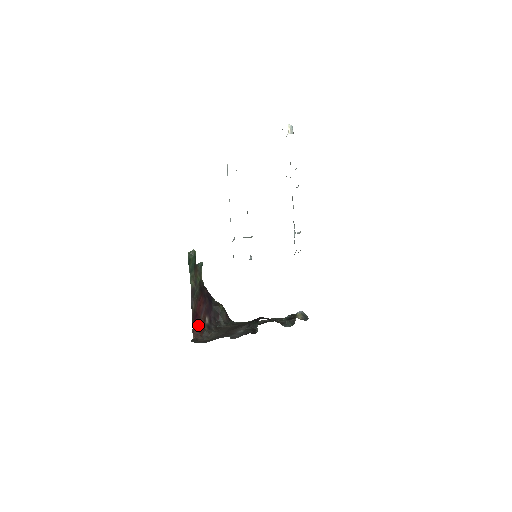
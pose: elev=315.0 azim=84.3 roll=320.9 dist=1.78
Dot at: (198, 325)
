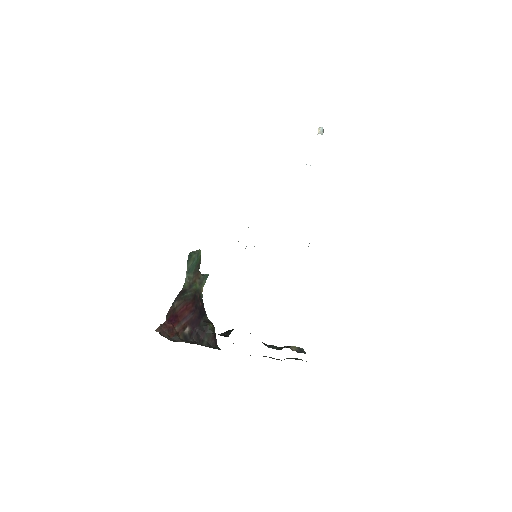
Dot at: (171, 325)
